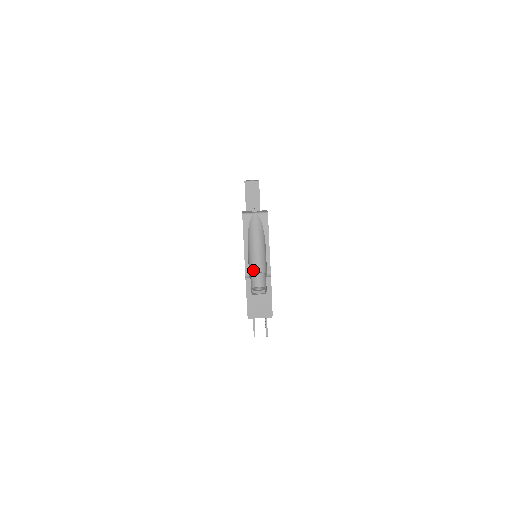
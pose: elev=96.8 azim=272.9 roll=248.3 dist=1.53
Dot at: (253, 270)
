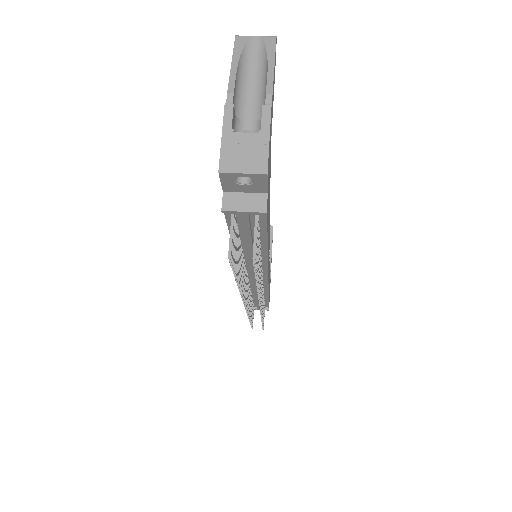
Dot at: (241, 117)
